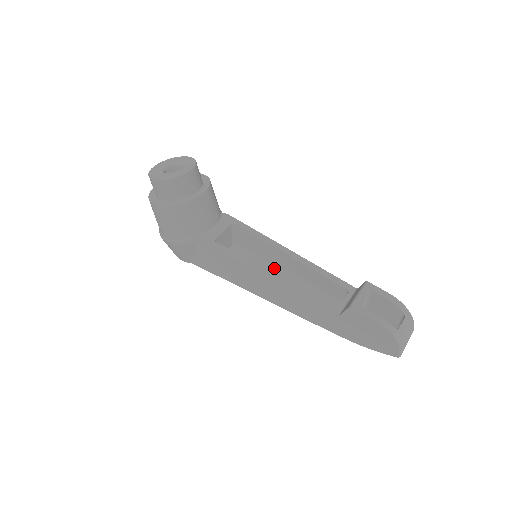
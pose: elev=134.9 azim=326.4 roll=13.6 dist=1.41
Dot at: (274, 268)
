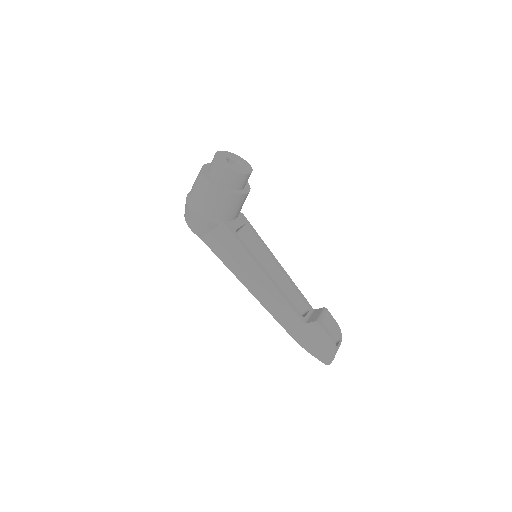
Dot at: occluded
